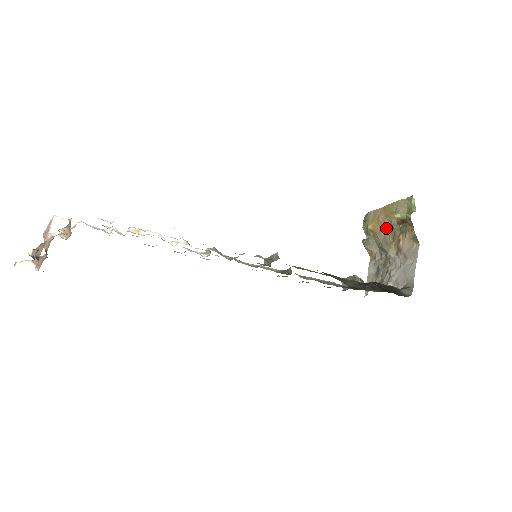
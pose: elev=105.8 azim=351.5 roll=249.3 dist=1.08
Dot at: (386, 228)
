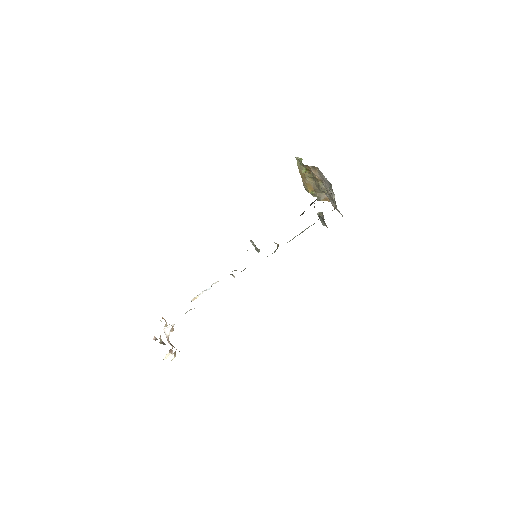
Dot at: (312, 182)
